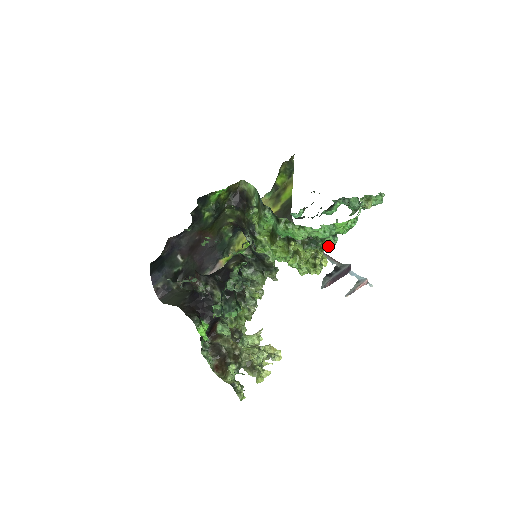
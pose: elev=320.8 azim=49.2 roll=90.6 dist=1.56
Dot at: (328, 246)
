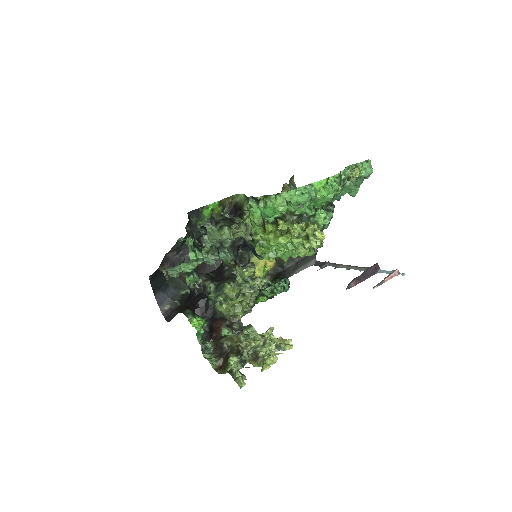
Dot at: (323, 221)
